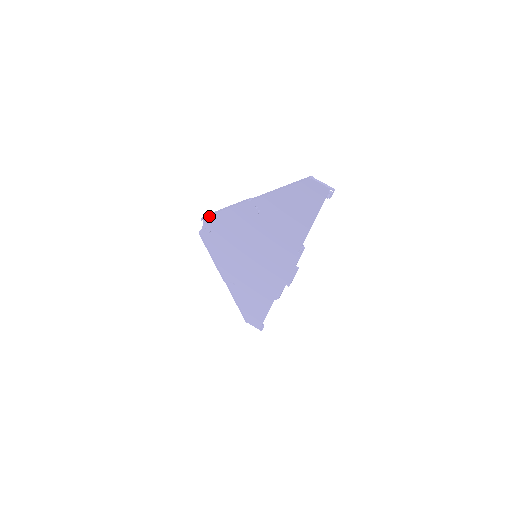
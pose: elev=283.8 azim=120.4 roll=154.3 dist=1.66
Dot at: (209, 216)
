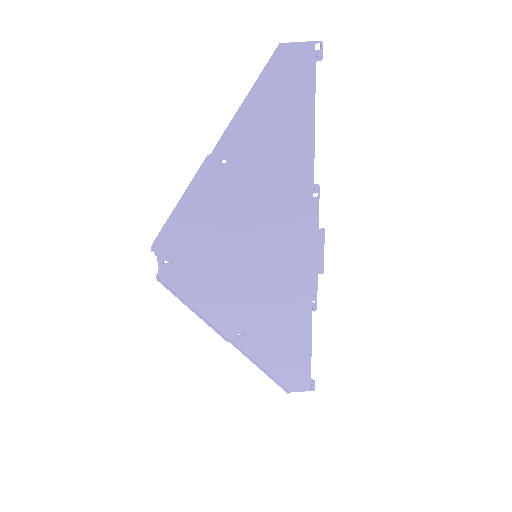
Dot at: (160, 235)
